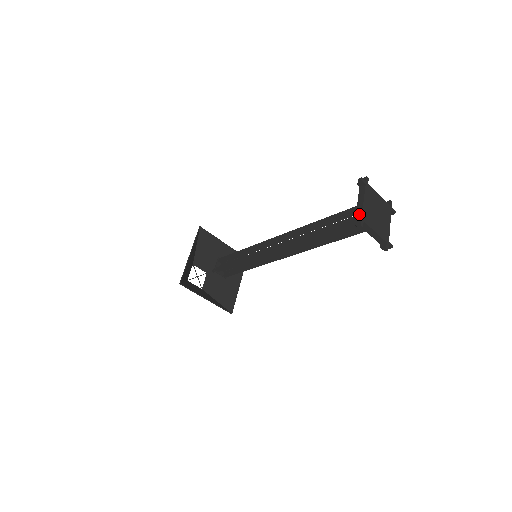
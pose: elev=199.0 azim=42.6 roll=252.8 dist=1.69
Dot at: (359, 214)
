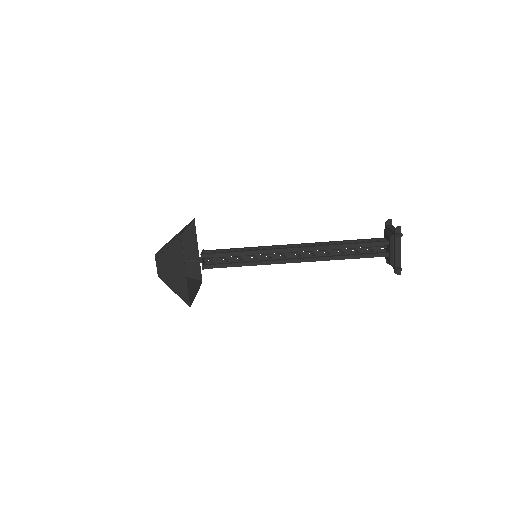
Dot at: (400, 229)
